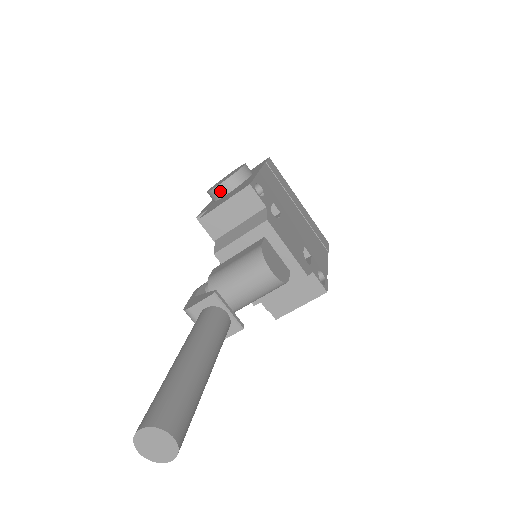
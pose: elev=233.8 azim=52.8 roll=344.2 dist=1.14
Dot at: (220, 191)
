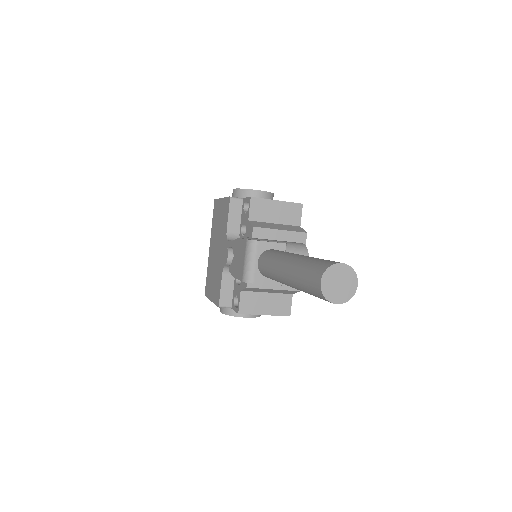
Dot at: (255, 195)
